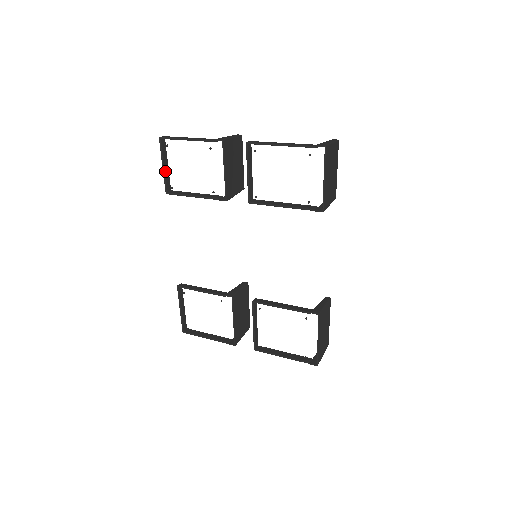
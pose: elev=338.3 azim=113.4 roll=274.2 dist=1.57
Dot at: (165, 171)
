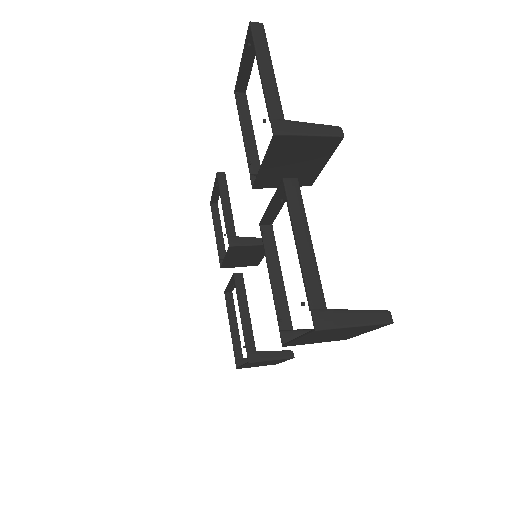
Dot at: (243, 68)
